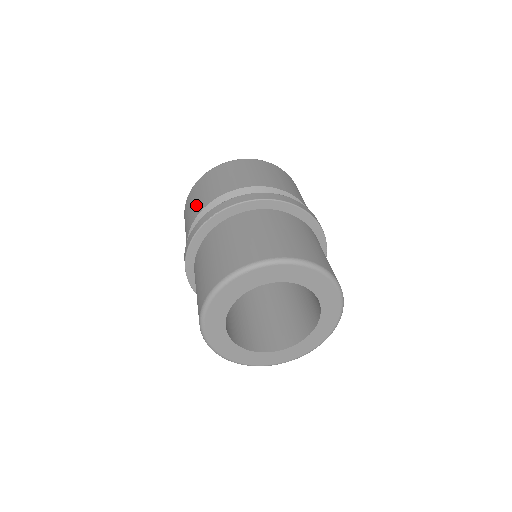
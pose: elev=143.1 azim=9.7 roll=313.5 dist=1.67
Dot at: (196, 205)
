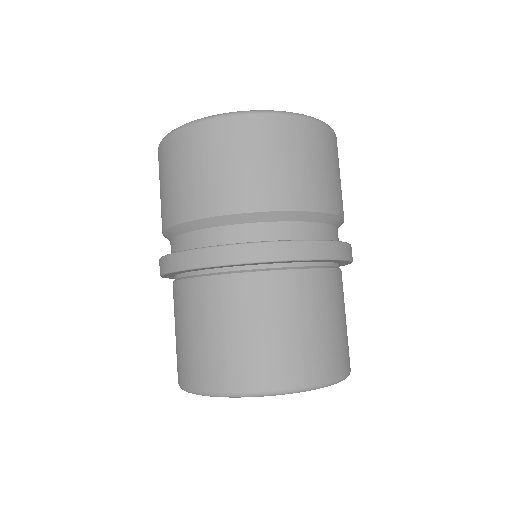
Dot at: occluded
